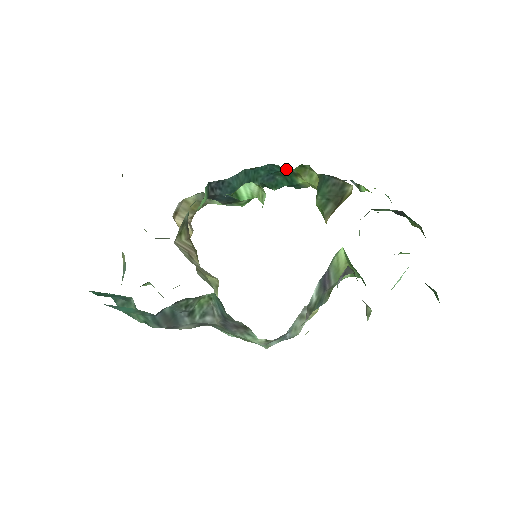
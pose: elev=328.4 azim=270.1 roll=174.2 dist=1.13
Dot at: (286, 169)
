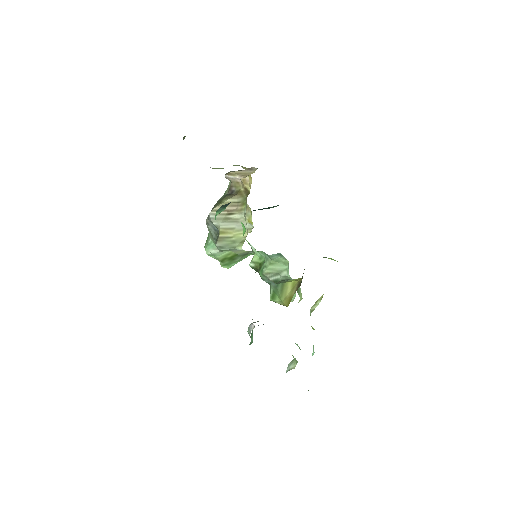
Dot at: occluded
